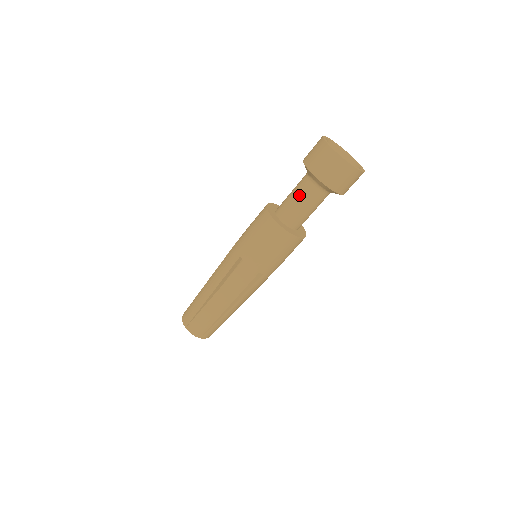
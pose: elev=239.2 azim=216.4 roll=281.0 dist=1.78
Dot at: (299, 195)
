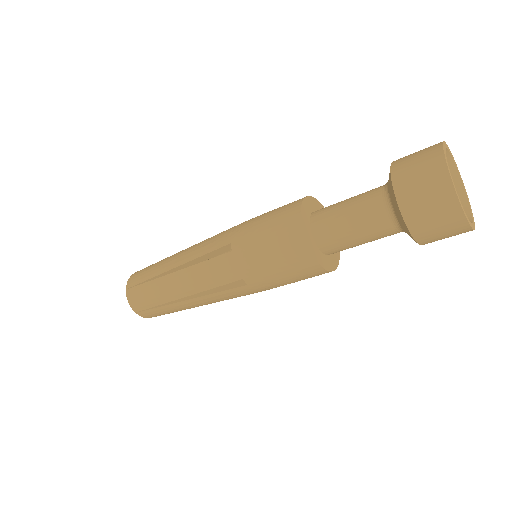
Dot at: (365, 231)
